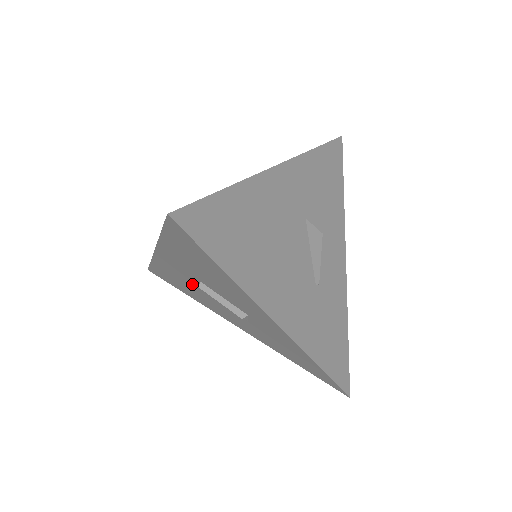
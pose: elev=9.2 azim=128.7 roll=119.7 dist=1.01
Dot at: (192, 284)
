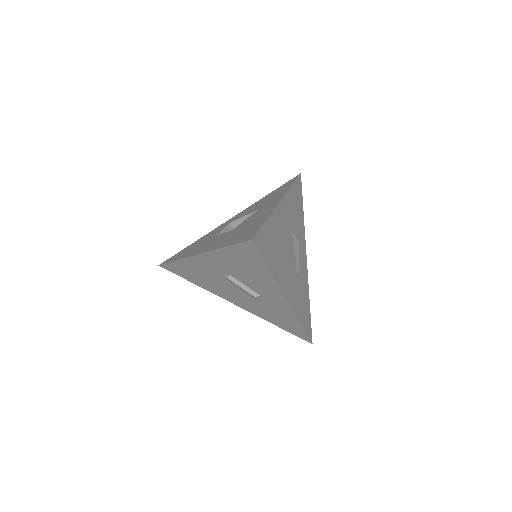
Dot at: (214, 276)
